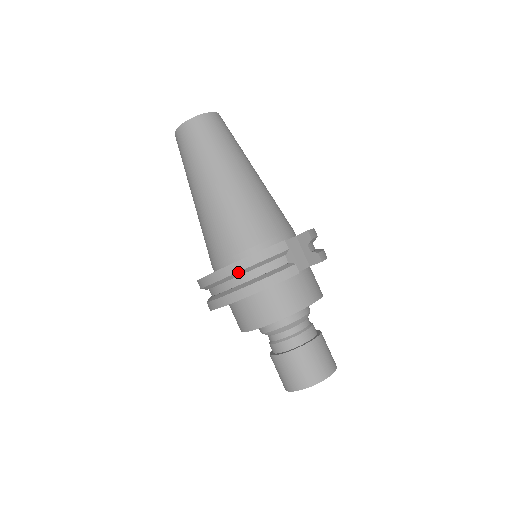
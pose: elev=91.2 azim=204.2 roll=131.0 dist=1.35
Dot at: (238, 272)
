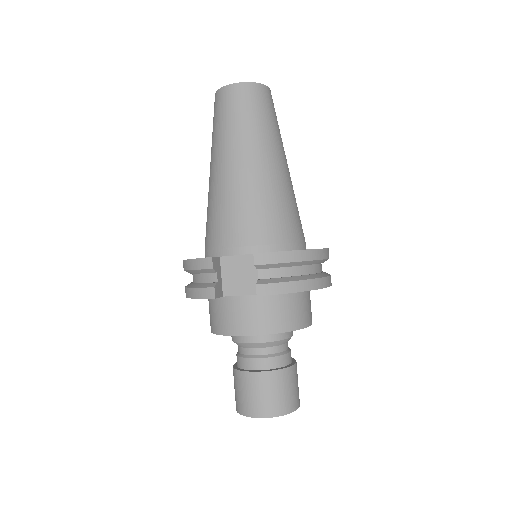
Dot at: occluded
